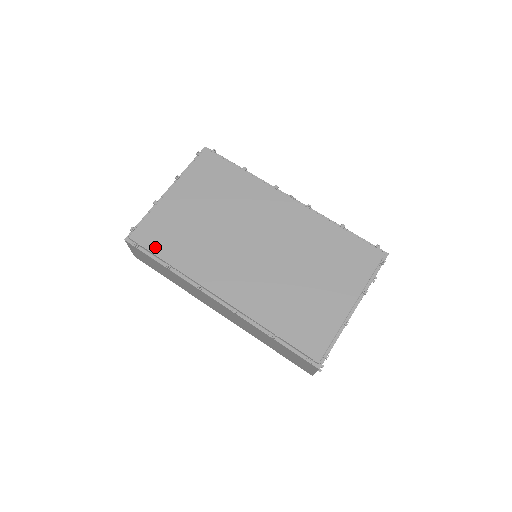
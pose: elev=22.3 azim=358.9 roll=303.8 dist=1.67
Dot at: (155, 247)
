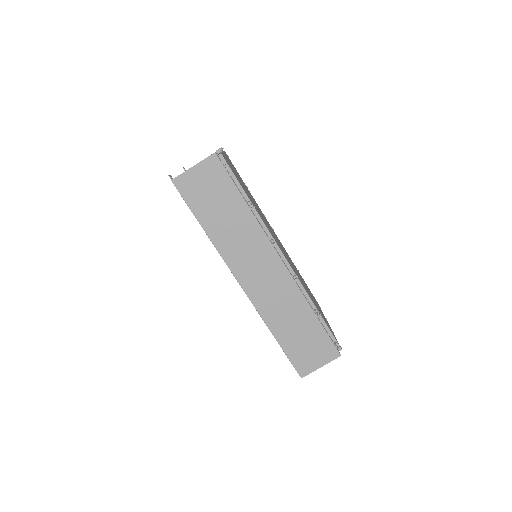
Dot at: occluded
